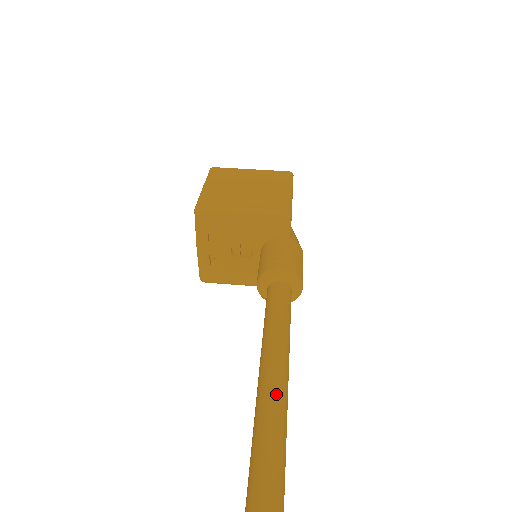
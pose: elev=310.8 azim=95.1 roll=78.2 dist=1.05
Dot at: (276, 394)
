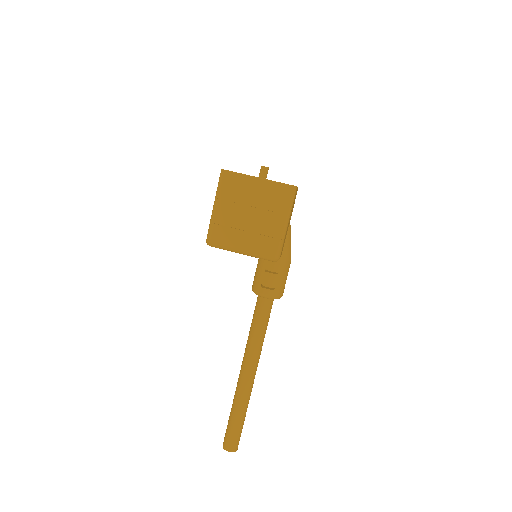
Dot at: (248, 379)
